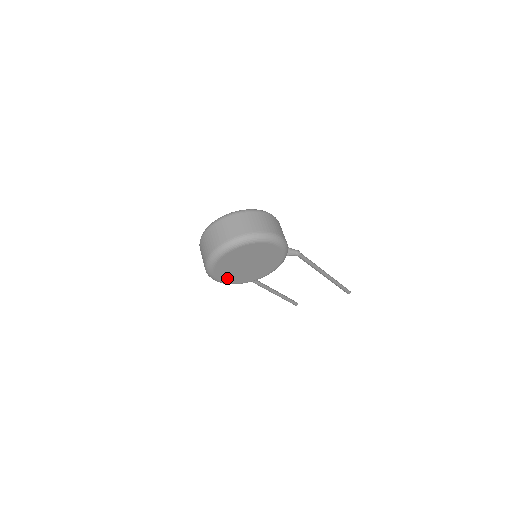
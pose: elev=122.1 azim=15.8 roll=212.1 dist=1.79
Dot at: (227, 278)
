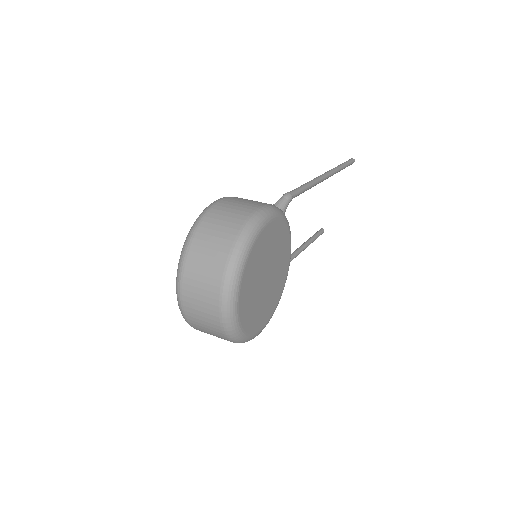
Dot at: (265, 317)
